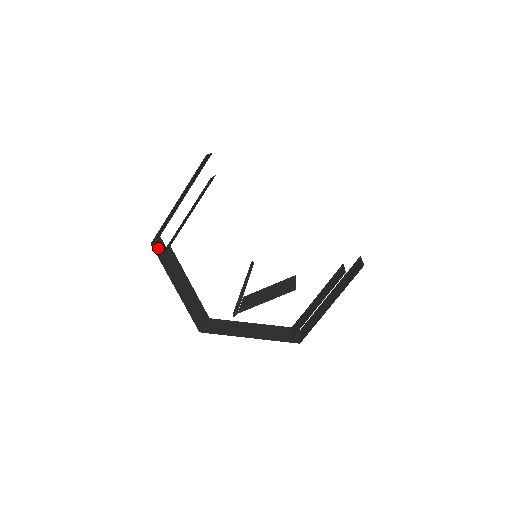
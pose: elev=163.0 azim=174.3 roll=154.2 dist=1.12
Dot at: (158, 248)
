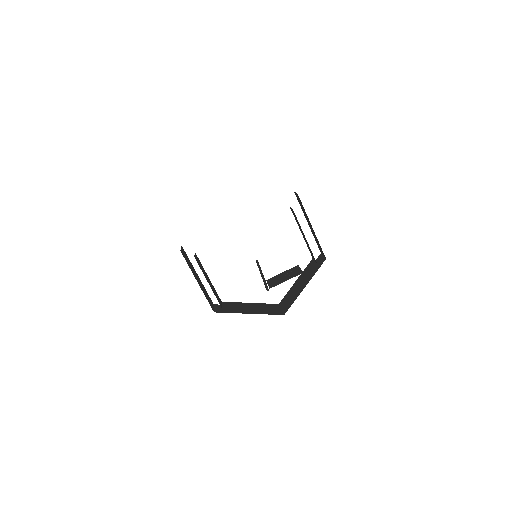
Dot at: (183, 254)
